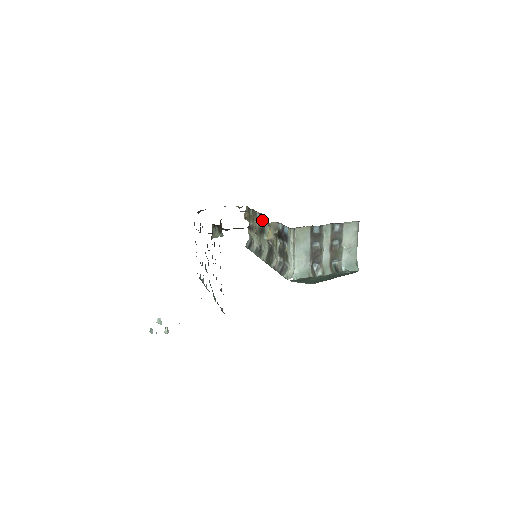
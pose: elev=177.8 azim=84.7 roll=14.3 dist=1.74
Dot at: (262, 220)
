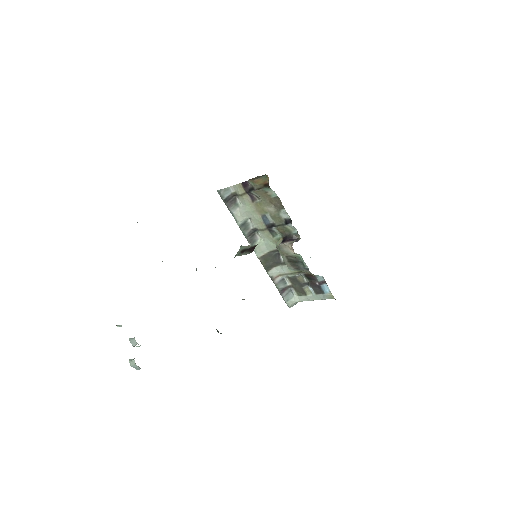
Dot at: (289, 230)
